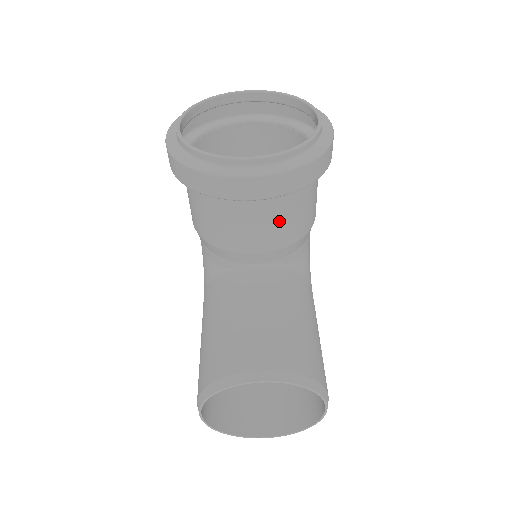
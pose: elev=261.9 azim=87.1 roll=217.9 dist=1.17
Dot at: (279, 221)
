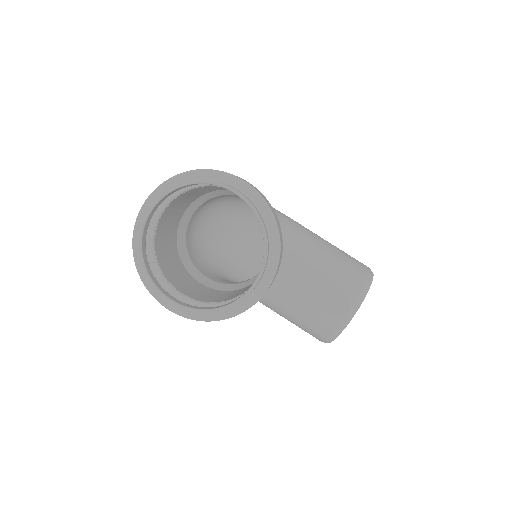
Dot at: occluded
